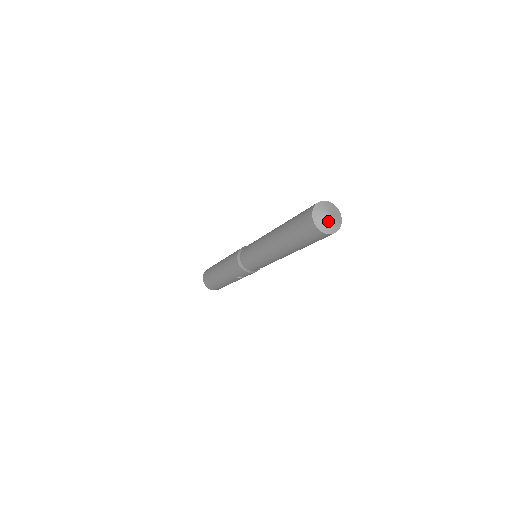
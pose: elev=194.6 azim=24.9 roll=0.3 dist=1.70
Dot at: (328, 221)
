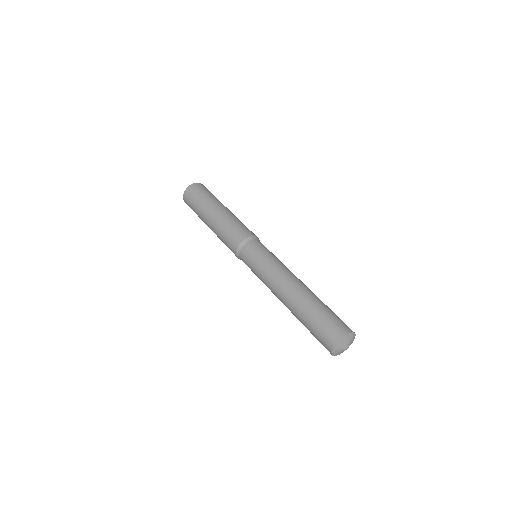
Dot at: occluded
